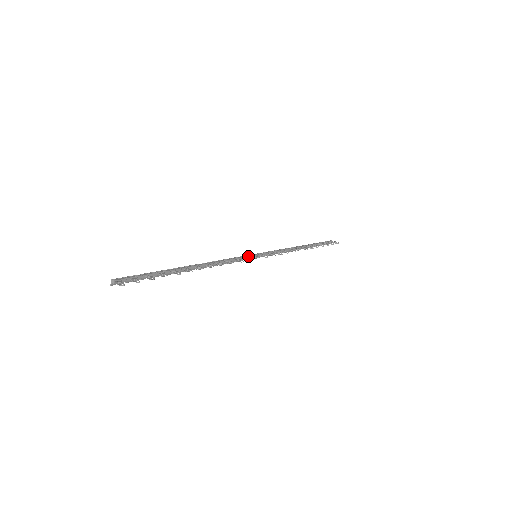
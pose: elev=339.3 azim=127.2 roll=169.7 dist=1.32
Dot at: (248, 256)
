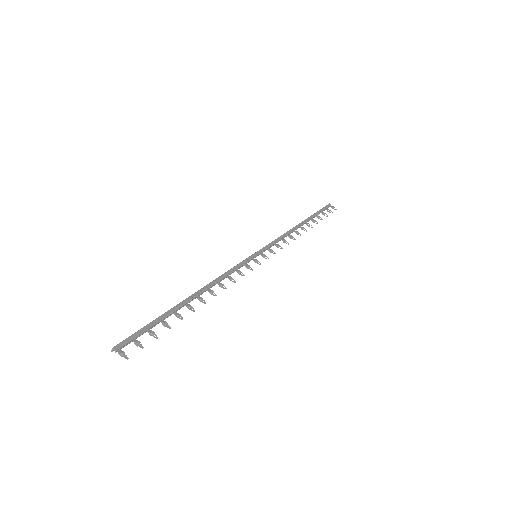
Dot at: (249, 261)
